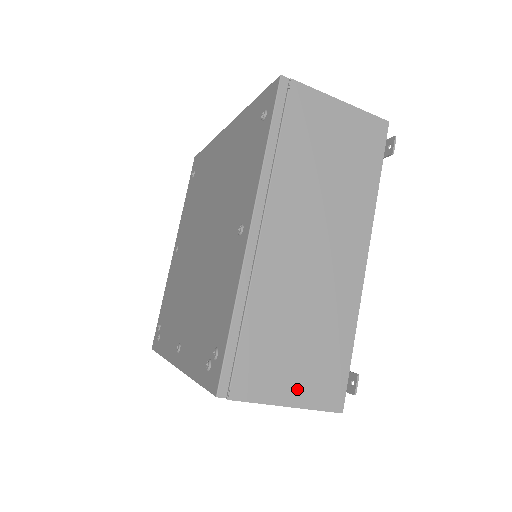
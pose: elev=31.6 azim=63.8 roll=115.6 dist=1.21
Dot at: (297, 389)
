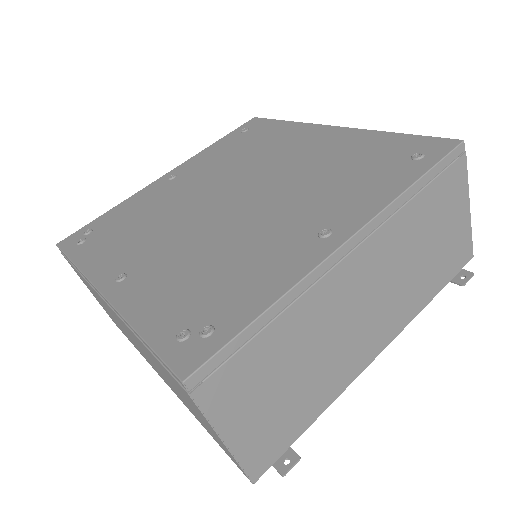
Dot at: (245, 431)
